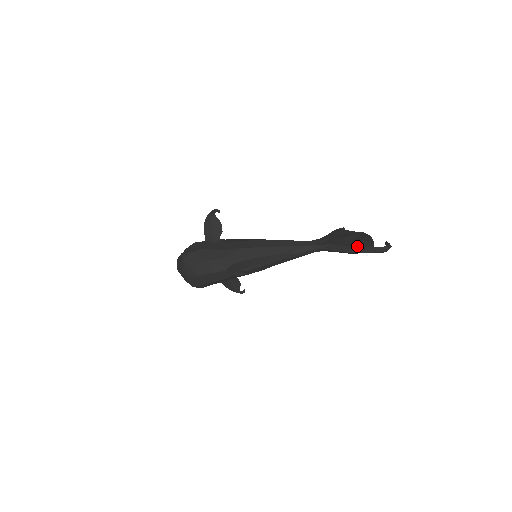
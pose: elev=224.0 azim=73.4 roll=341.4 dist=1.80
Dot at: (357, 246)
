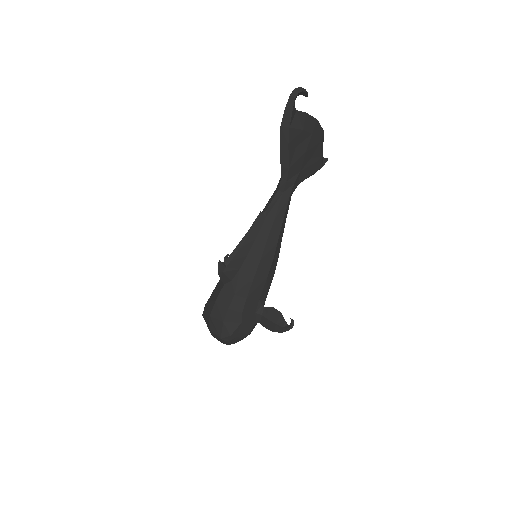
Dot at: occluded
